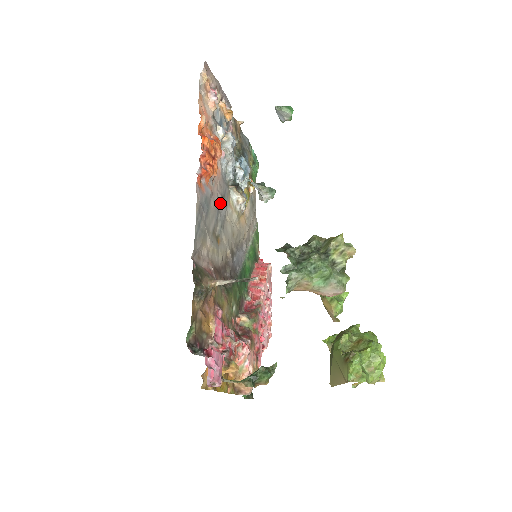
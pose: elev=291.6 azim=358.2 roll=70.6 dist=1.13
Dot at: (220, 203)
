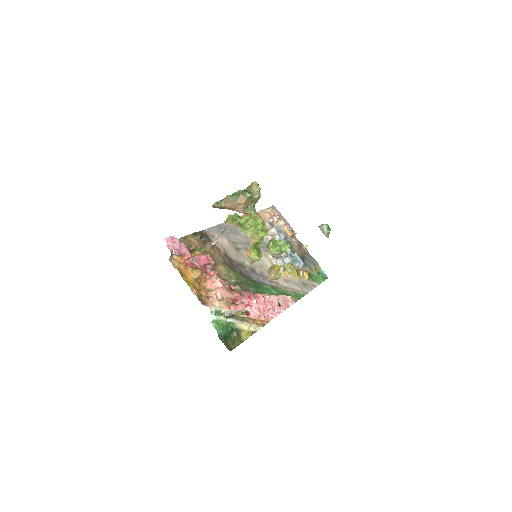
Dot at: occluded
